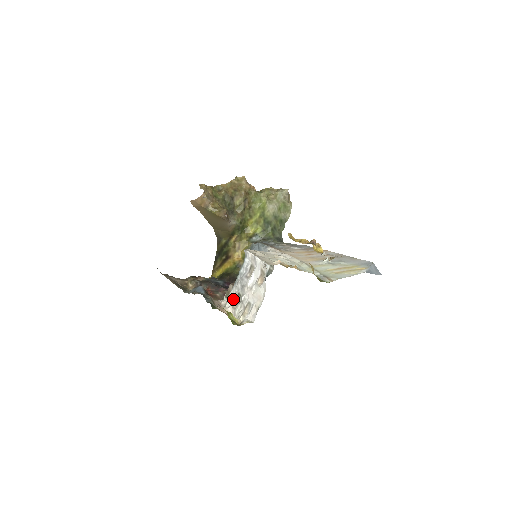
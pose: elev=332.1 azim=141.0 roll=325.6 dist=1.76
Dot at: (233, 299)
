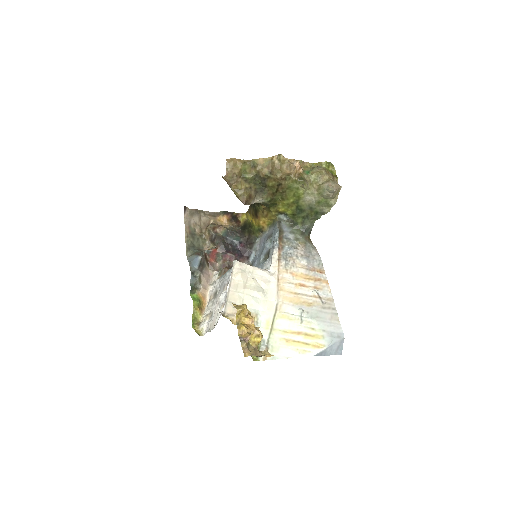
Dot at: (214, 290)
